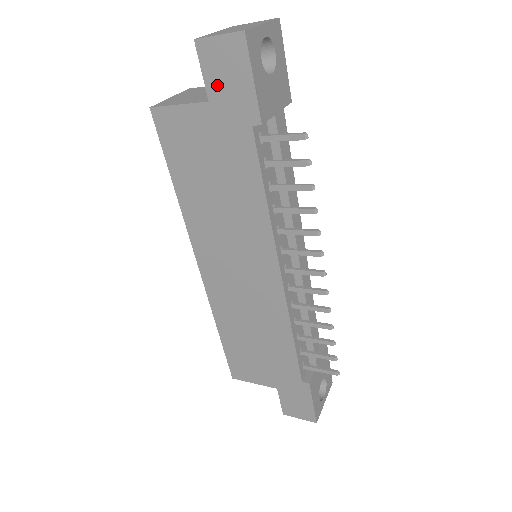
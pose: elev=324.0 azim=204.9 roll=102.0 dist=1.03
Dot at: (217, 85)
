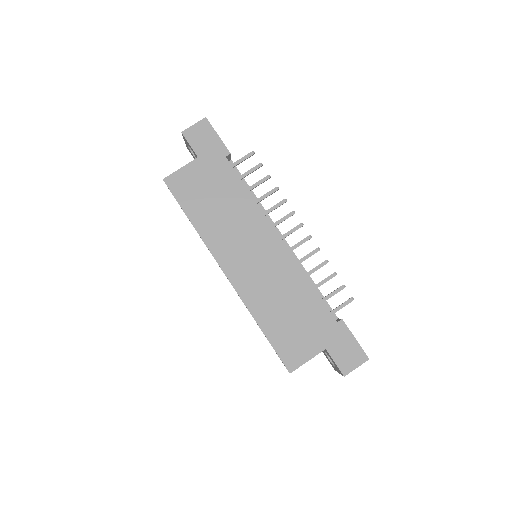
Dot at: (200, 147)
